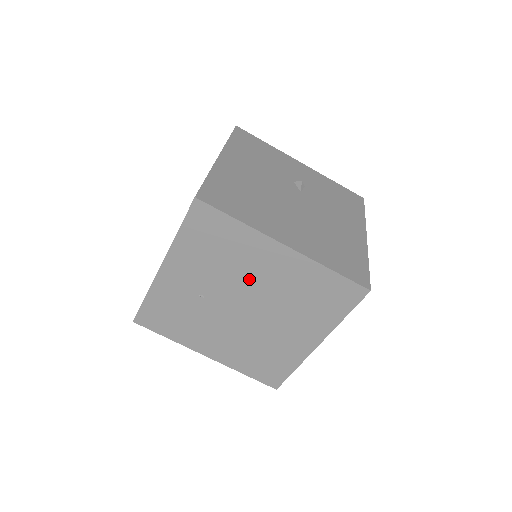
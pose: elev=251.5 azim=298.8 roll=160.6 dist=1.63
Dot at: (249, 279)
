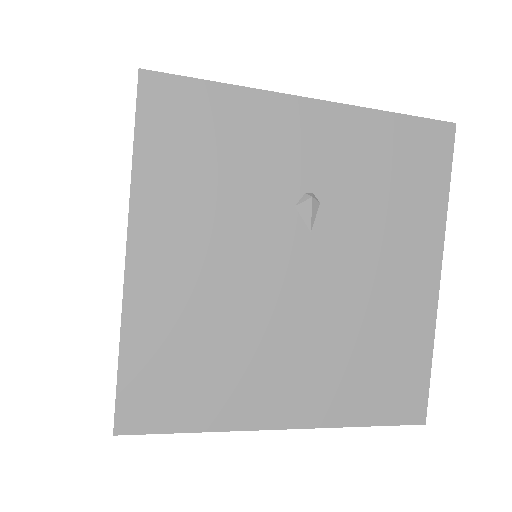
Dot at: occluded
